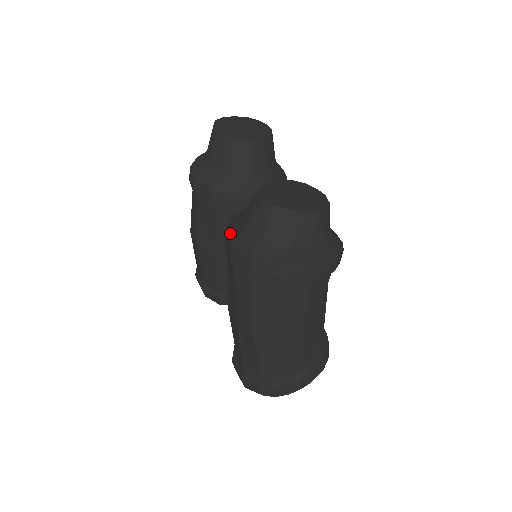
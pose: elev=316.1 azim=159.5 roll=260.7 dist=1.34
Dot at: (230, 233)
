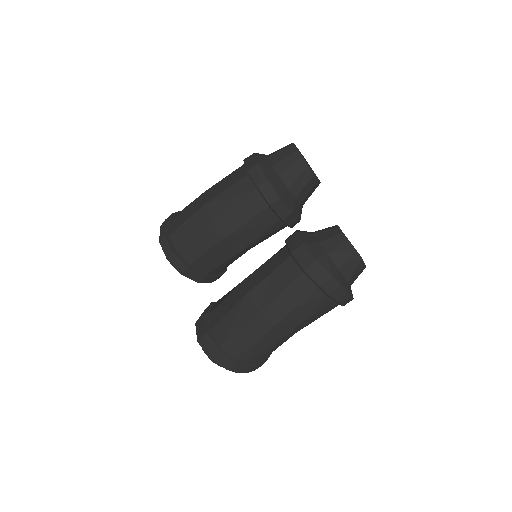
Dot at: (311, 249)
